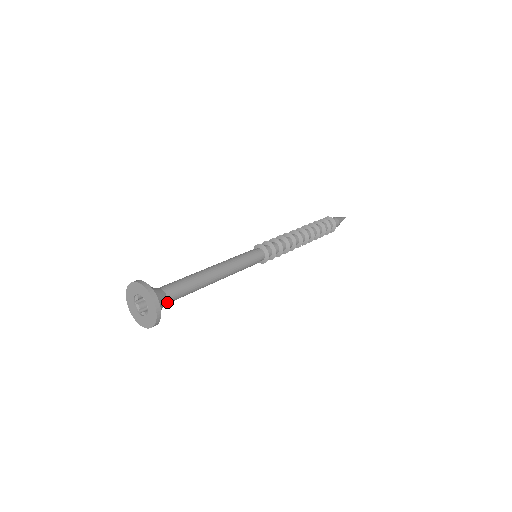
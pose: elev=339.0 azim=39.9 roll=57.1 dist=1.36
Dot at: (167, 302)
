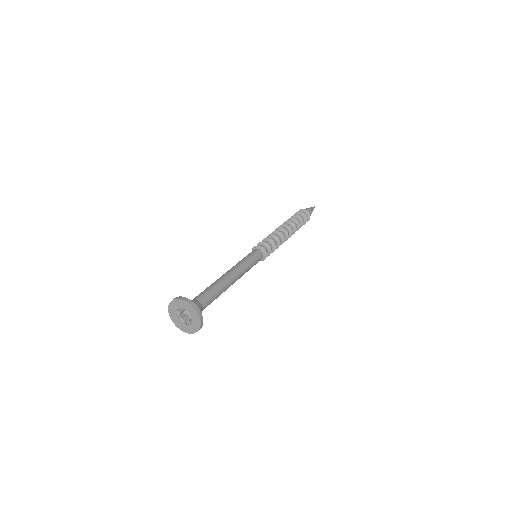
Dot at: (203, 308)
